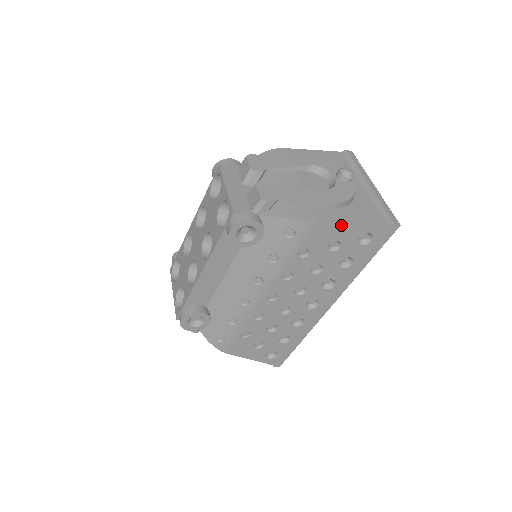
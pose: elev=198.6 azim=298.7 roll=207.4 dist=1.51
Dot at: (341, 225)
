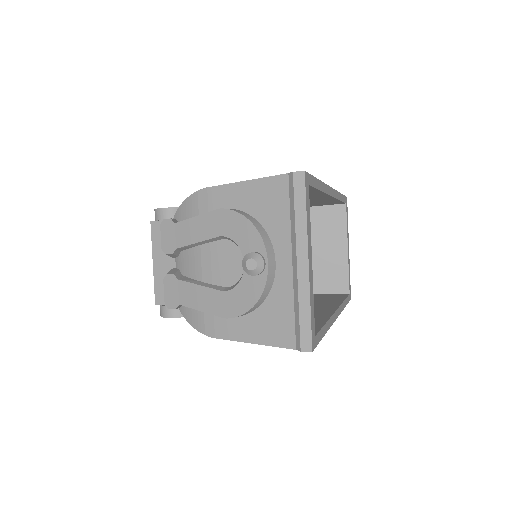
Dot at: (241, 341)
